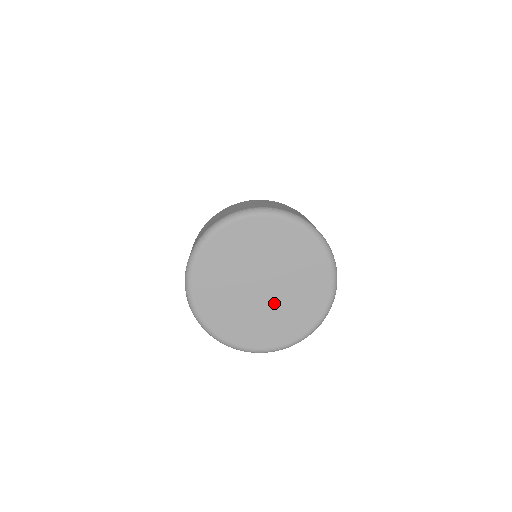
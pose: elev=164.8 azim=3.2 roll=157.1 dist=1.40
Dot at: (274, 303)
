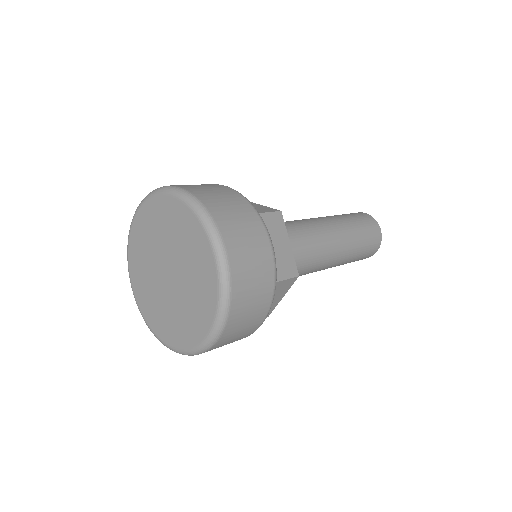
Dot at: (165, 295)
